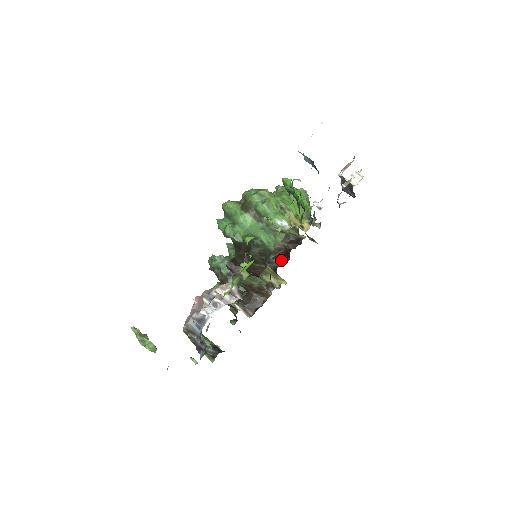
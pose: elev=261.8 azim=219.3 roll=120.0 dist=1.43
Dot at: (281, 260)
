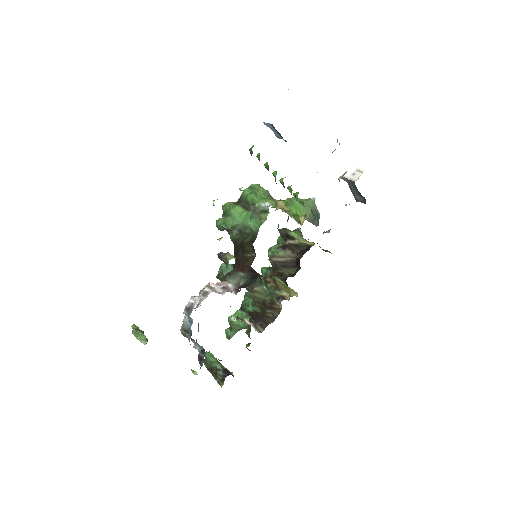
Dot at: (293, 272)
